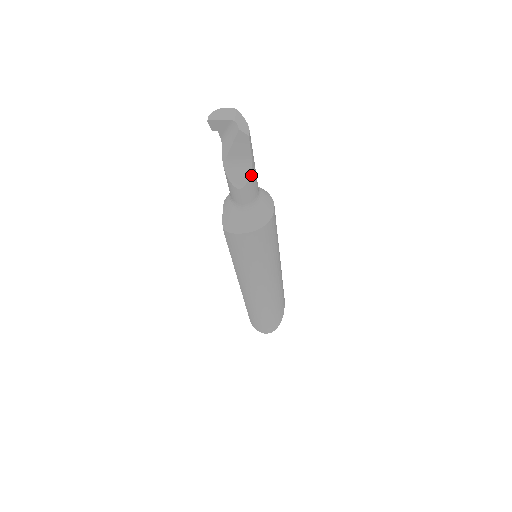
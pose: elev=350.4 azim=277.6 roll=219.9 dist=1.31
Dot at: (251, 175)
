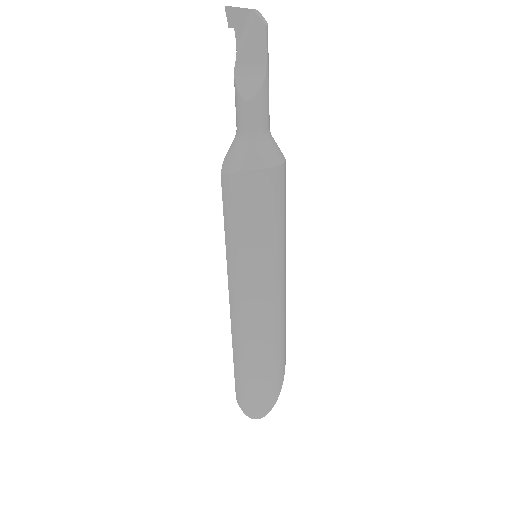
Dot at: (263, 86)
